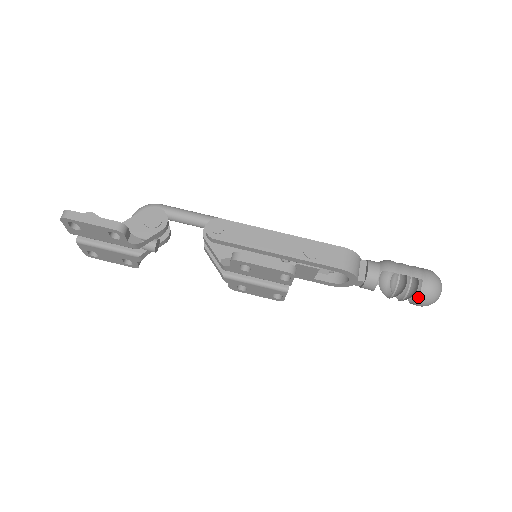
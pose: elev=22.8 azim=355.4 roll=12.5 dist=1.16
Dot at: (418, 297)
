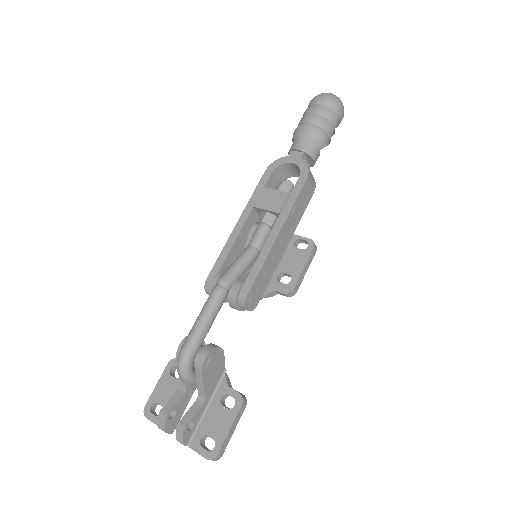
Dot at: occluded
